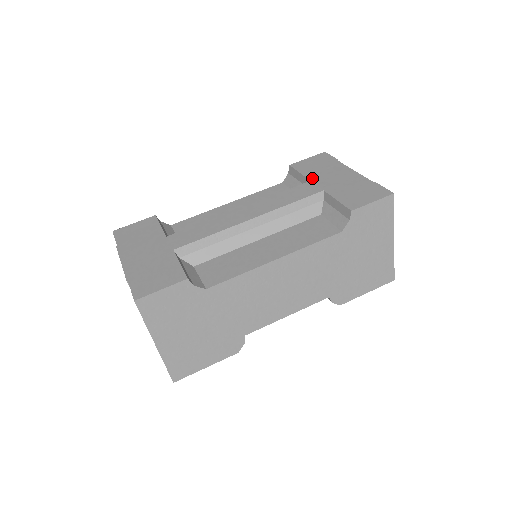
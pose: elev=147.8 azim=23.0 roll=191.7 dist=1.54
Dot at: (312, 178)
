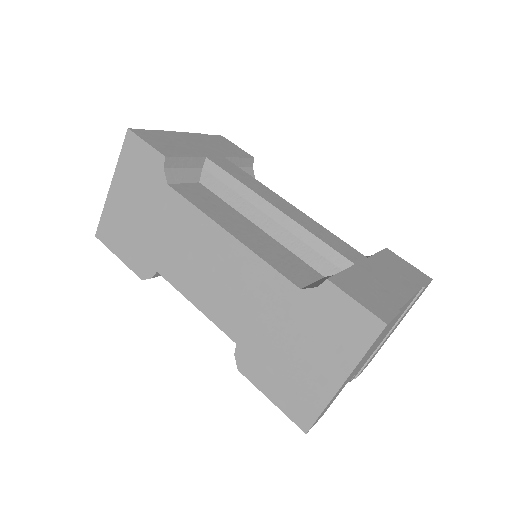
Dot at: (373, 259)
